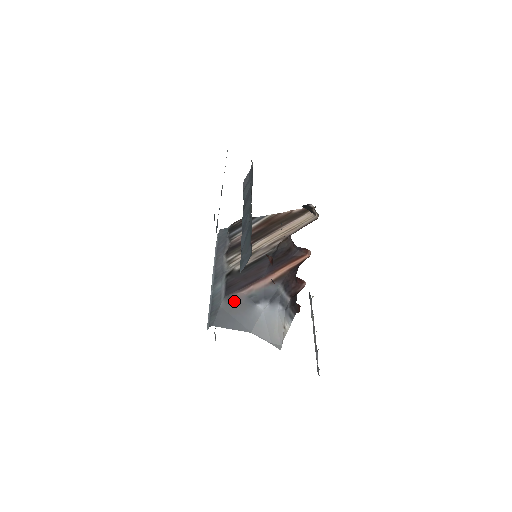
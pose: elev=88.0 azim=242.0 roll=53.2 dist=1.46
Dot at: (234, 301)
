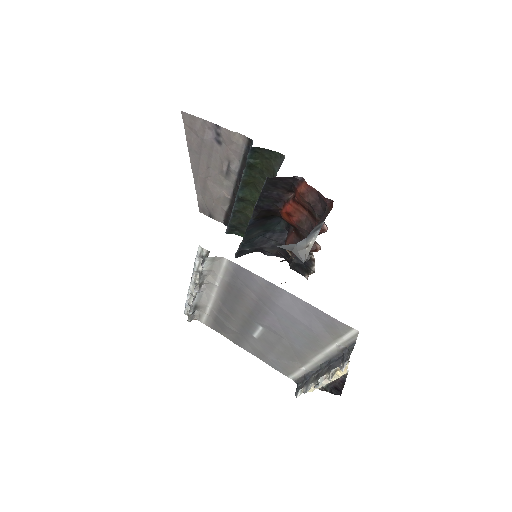
Dot at: occluded
